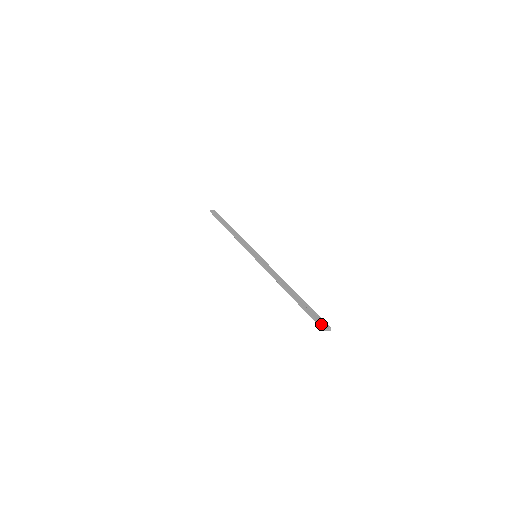
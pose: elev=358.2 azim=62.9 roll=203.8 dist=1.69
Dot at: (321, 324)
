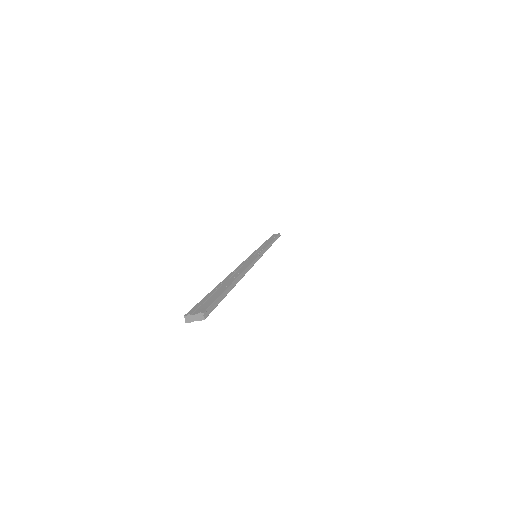
Dot at: (191, 310)
